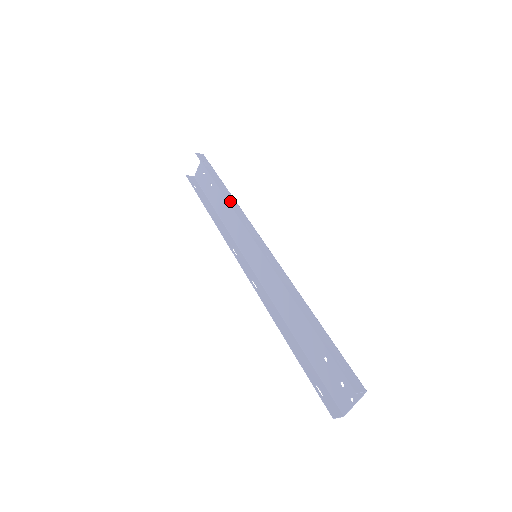
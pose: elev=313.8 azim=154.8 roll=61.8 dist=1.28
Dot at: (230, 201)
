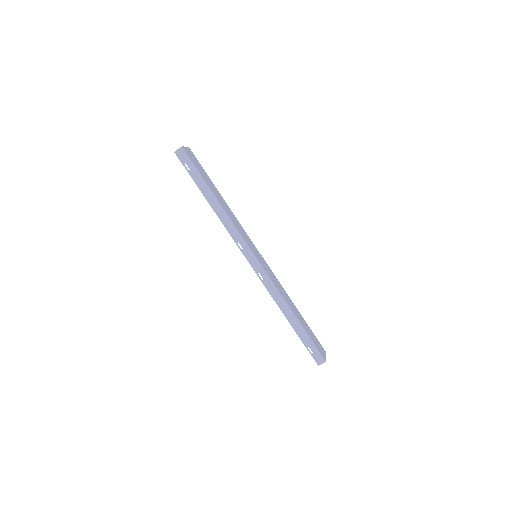
Dot at: (220, 217)
